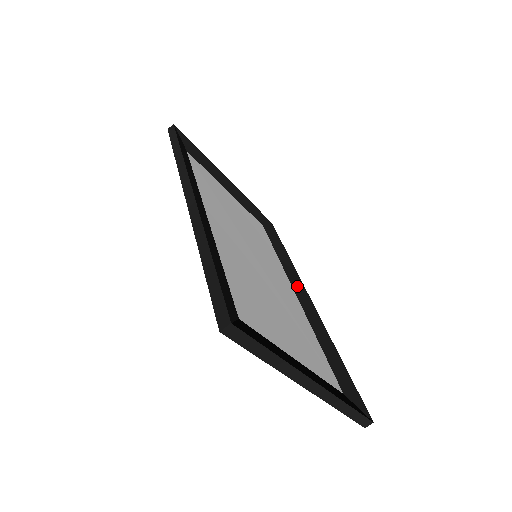
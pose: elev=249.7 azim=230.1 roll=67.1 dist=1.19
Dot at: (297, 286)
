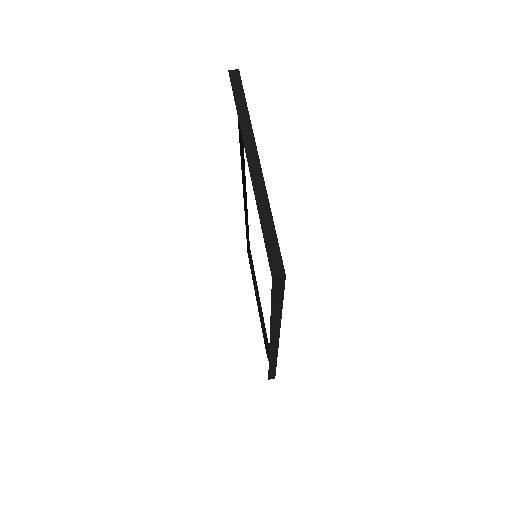
Dot at: occluded
